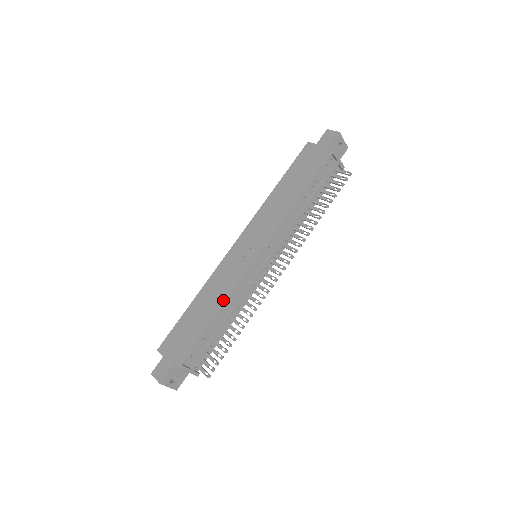
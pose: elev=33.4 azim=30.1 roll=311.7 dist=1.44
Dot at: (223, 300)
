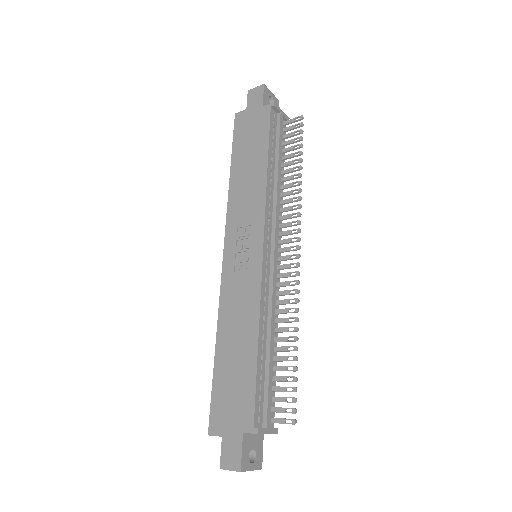
Dot at: (254, 322)
